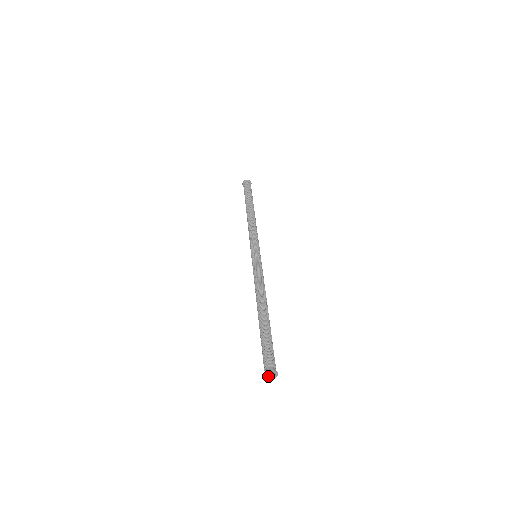
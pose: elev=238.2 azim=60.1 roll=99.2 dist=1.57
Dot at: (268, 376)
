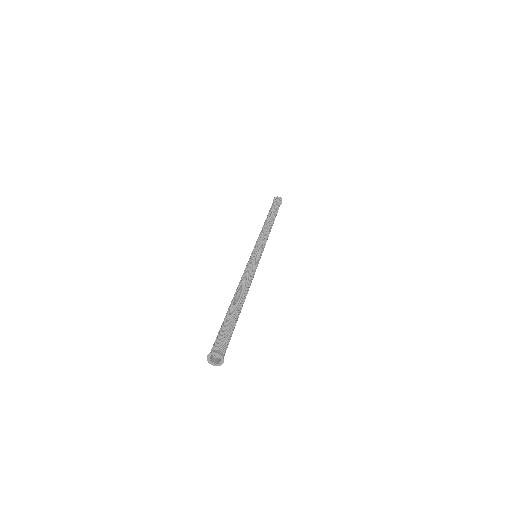
Dot at: (213, 361)
